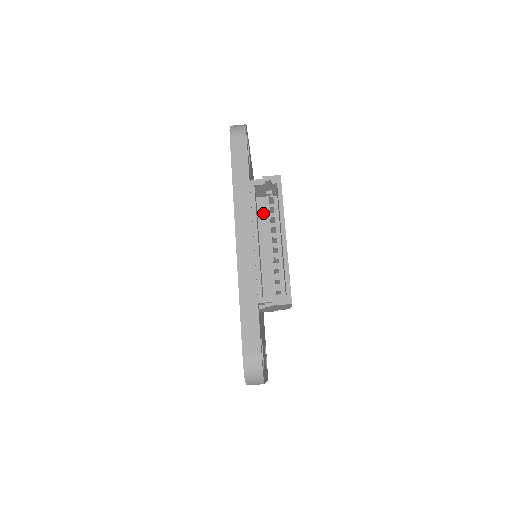
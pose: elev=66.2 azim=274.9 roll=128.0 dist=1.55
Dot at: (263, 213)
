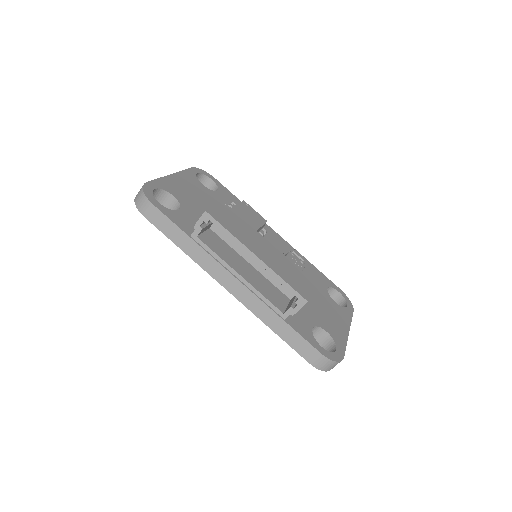
Dot at: (226, 236)
